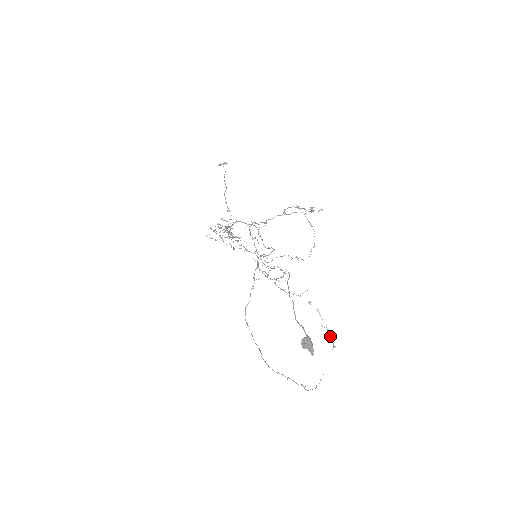
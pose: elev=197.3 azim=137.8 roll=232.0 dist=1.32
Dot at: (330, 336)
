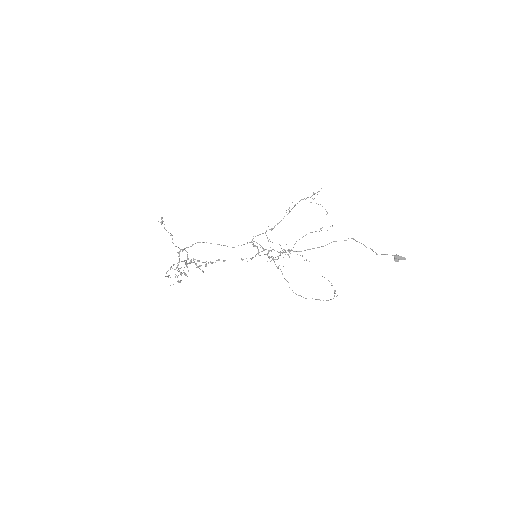
Dot at: occluded
